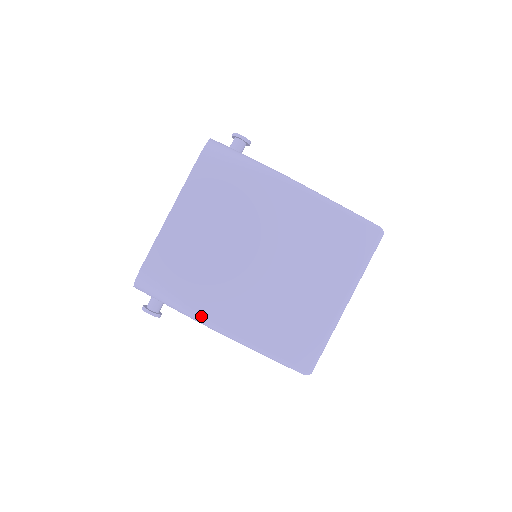
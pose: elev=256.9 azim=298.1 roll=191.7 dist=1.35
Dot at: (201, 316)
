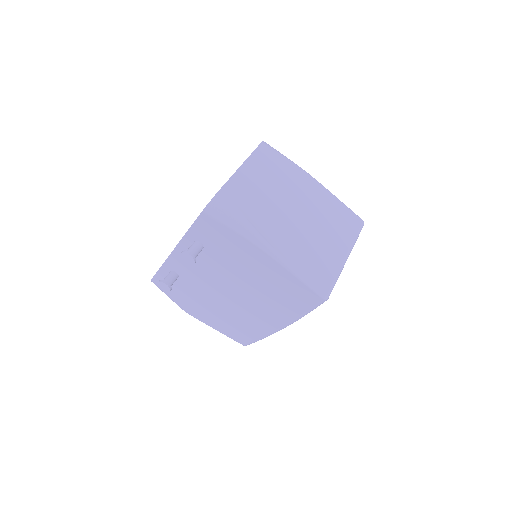
Dot at: (257, 234)
